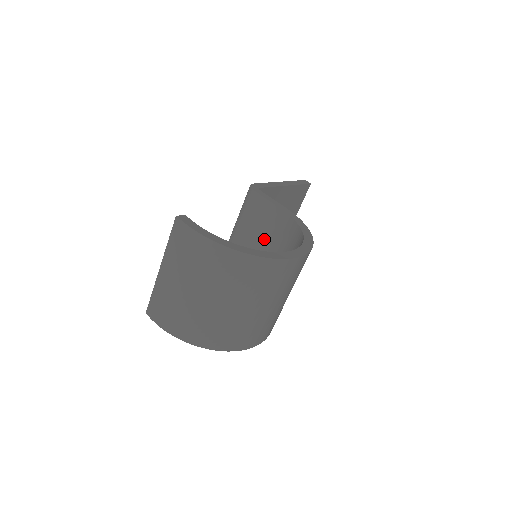
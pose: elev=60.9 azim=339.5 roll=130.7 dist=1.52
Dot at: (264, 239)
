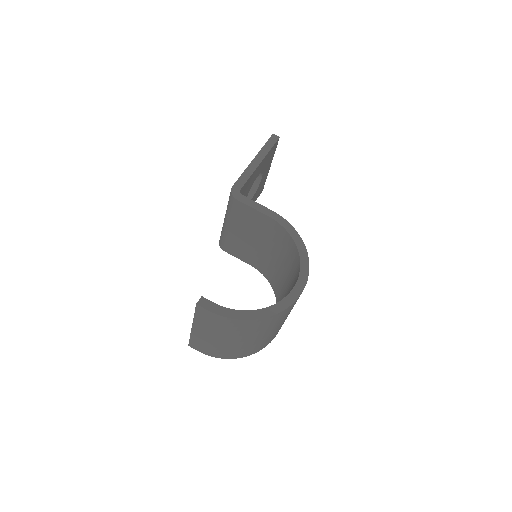
Dot at: (258, 236)
